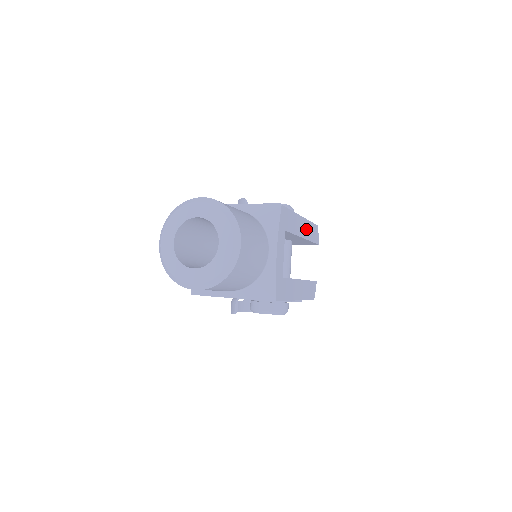
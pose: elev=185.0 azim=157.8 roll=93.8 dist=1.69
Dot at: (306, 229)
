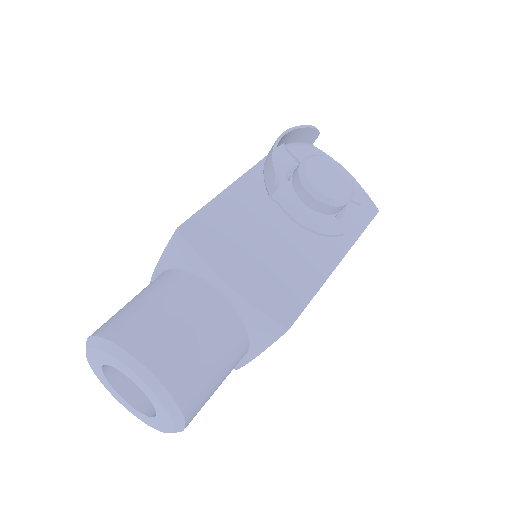
Dot at: occluded
